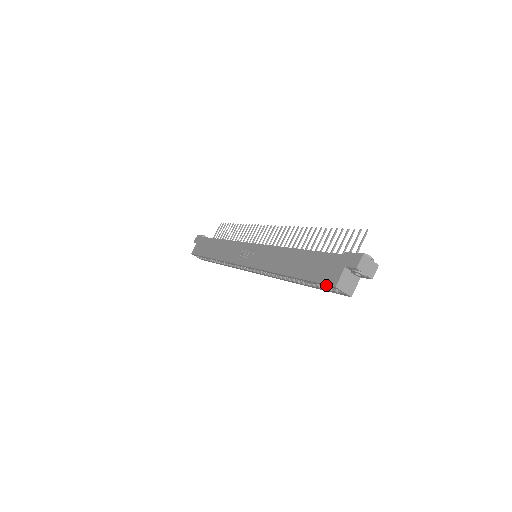
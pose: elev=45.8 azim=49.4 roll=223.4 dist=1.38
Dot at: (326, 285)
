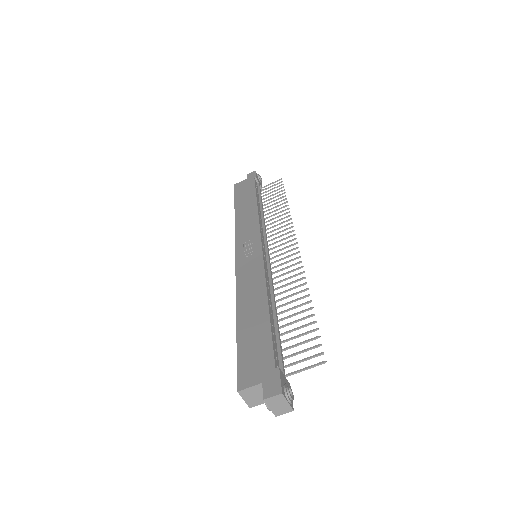
Dot at: (238, 377)
